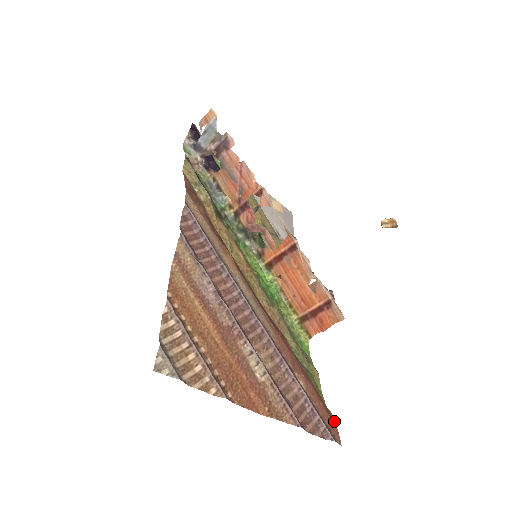
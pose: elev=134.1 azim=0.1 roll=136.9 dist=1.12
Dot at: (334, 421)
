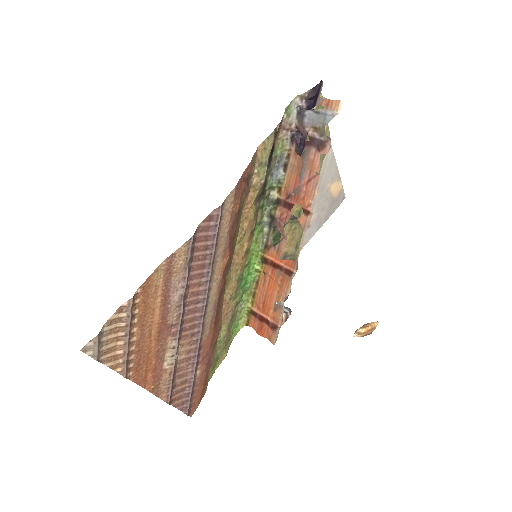
Dot at: occluded
